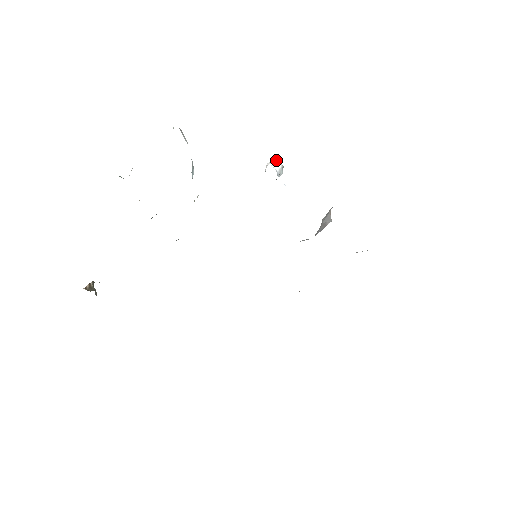
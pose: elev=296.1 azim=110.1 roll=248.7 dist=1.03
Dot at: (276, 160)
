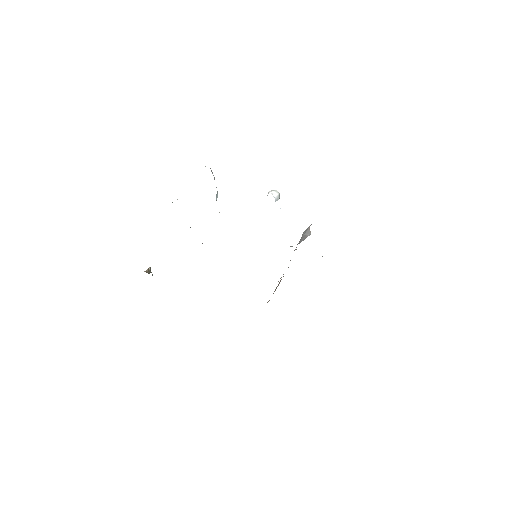
Dot at: (275, 190)
